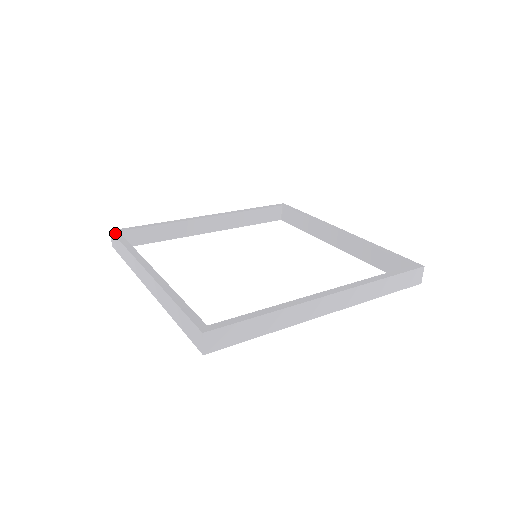
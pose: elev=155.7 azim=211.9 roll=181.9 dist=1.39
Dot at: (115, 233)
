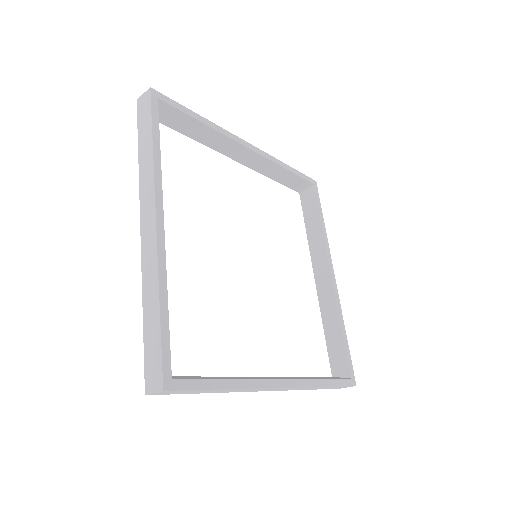
Dot at: (153, 100)
